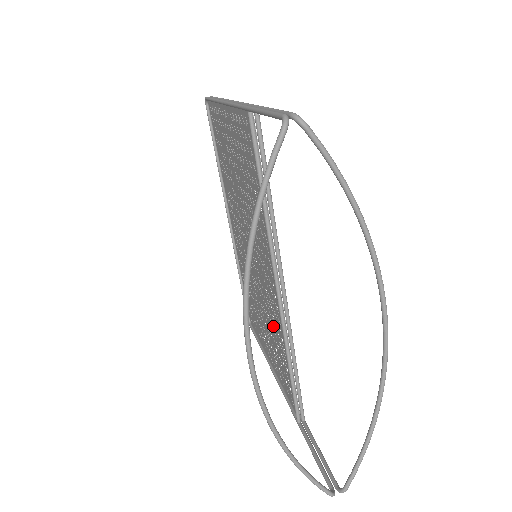
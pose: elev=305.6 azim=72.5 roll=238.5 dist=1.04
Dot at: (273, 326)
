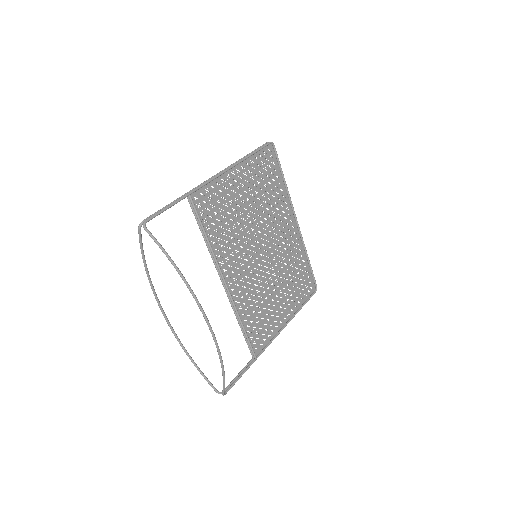
Dot at: (258, 300)
